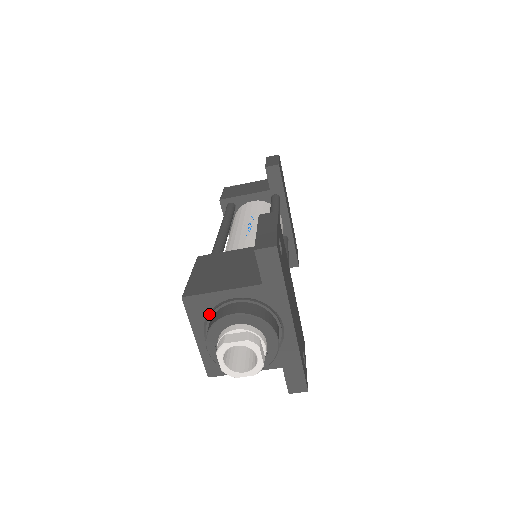
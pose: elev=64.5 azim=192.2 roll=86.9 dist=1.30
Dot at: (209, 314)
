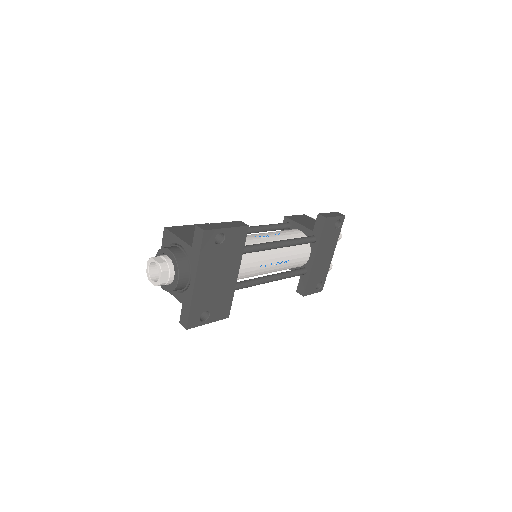
Dot at: (170, 246)
